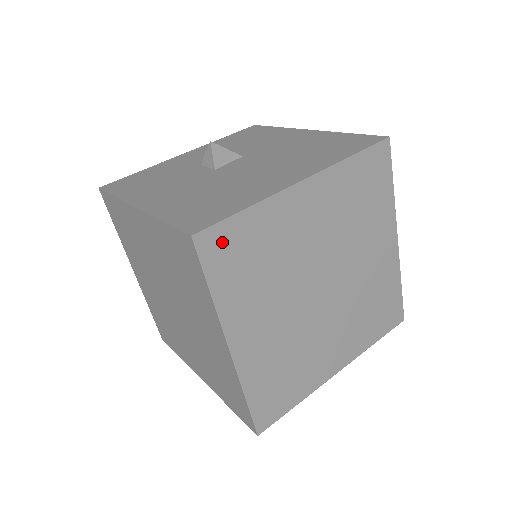
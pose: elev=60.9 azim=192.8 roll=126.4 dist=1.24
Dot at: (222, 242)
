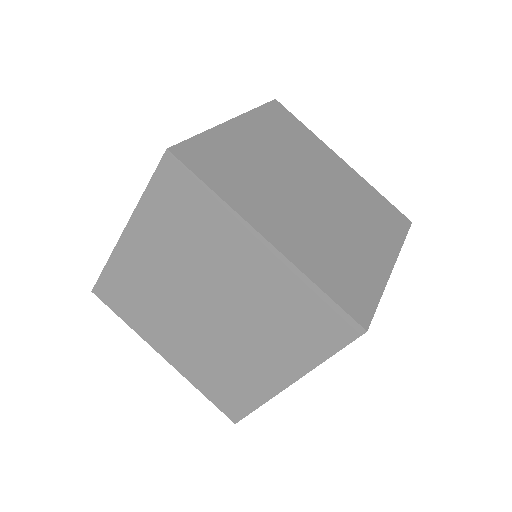
Dot at: (196, 154)
